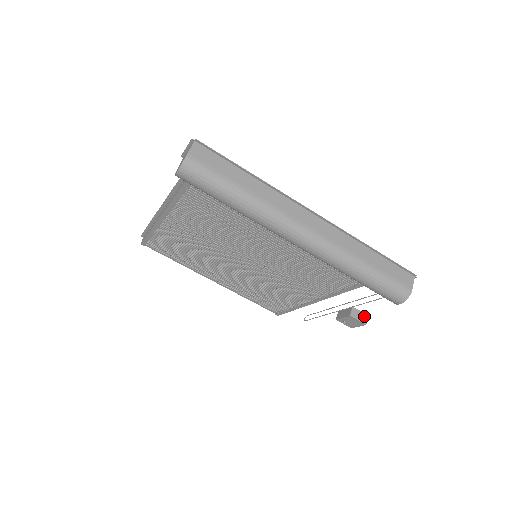
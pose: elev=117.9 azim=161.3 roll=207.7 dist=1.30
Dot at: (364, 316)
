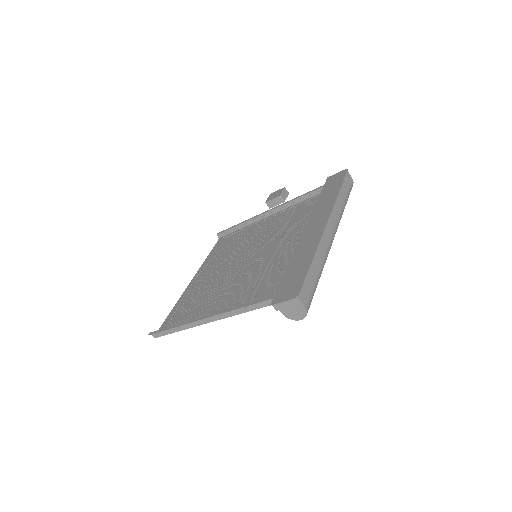
Dot at: (285, 191)
